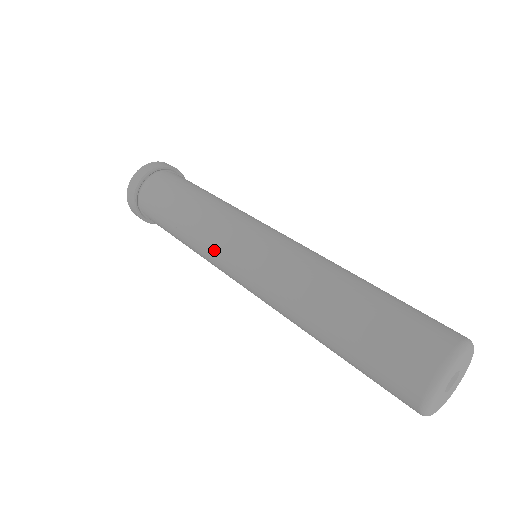
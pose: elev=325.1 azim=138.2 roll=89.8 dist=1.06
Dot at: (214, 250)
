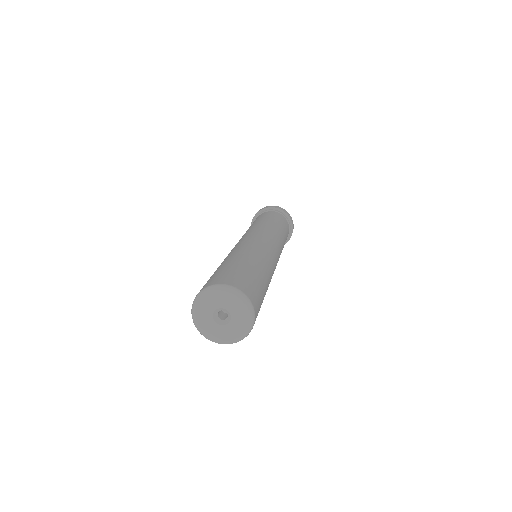
Dot at: occluded
